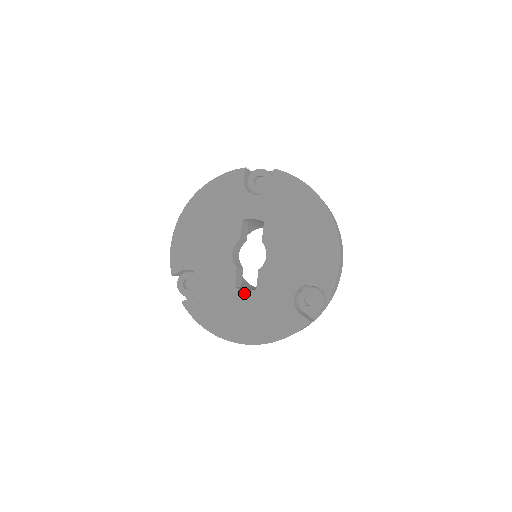
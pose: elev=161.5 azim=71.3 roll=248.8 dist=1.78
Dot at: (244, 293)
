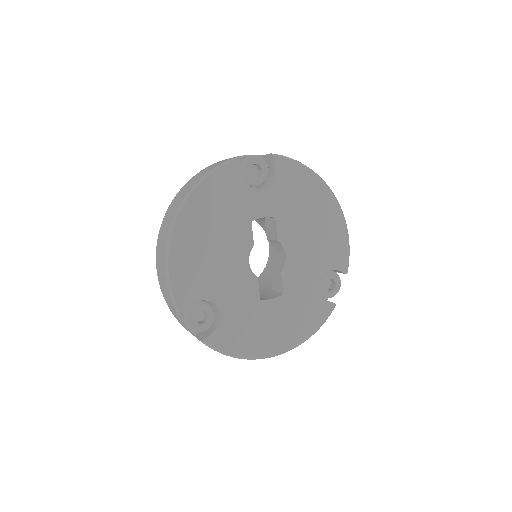
Dot at: (272, 302)
